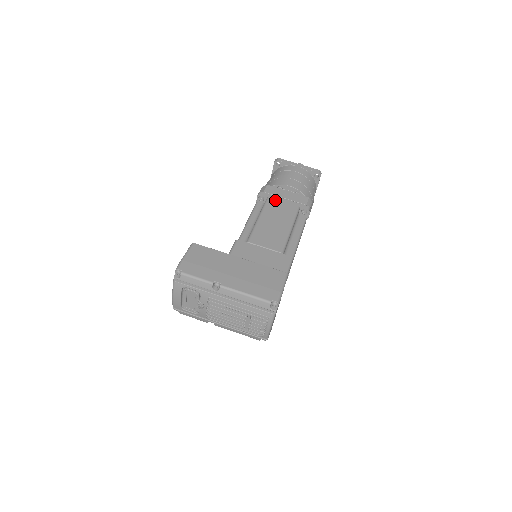
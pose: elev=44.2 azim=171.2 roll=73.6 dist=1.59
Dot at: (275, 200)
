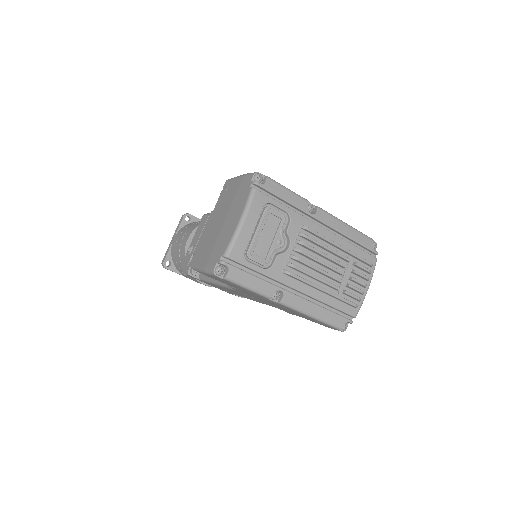
Dot at: occluded
